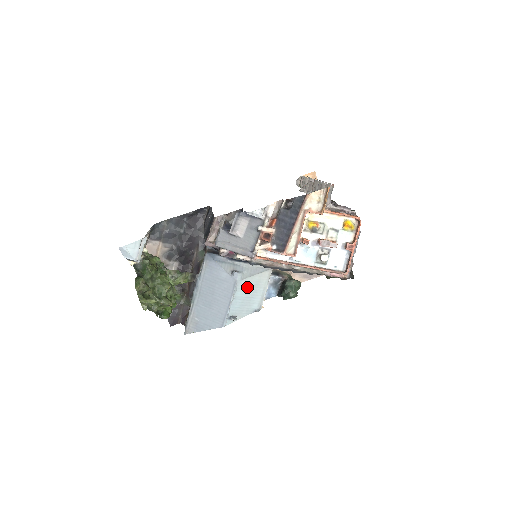
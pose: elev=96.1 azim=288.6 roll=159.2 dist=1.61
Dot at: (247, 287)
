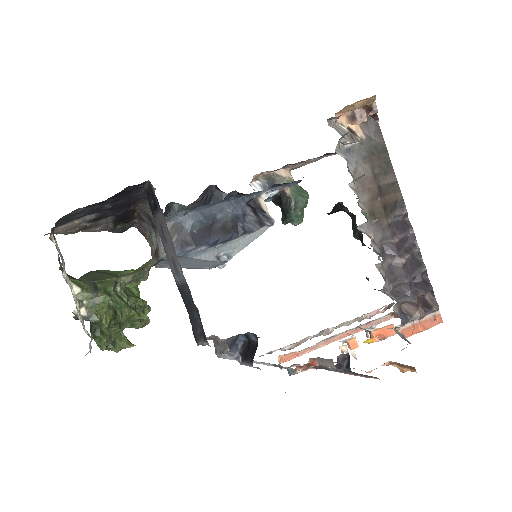
Dot at: occluded
